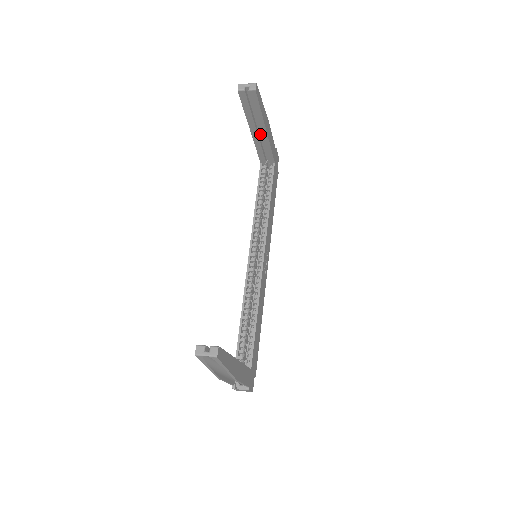
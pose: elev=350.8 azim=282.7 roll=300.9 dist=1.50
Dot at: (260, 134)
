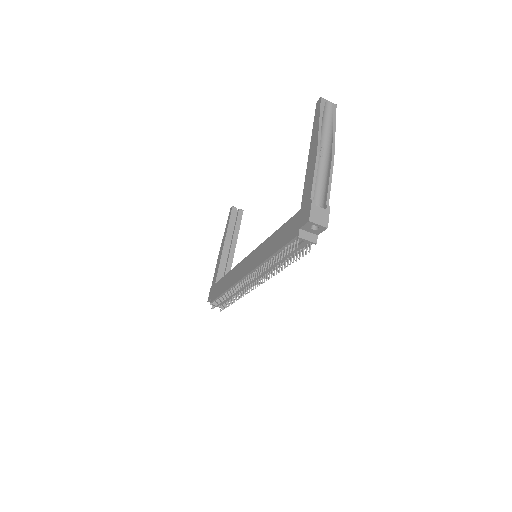
Dot at: (227, 254)
